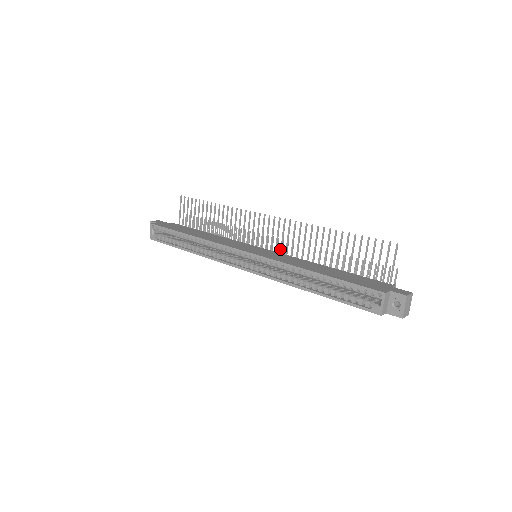
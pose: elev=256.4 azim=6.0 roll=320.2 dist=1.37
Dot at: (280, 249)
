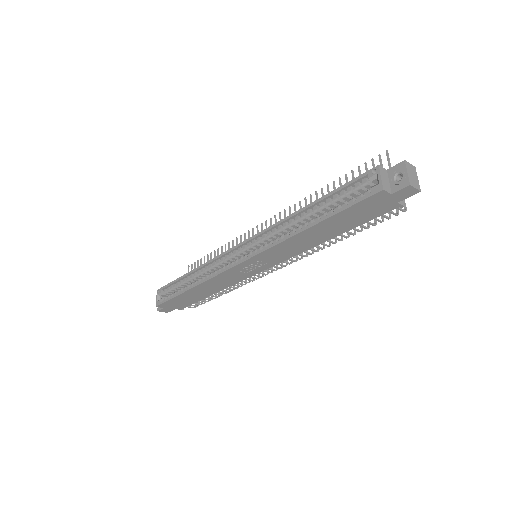
Dot at: occluded
